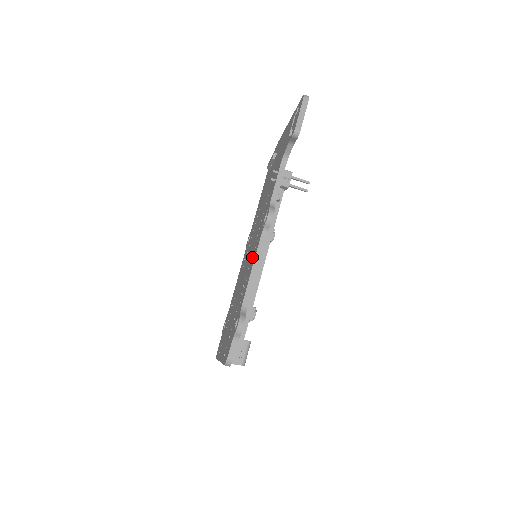
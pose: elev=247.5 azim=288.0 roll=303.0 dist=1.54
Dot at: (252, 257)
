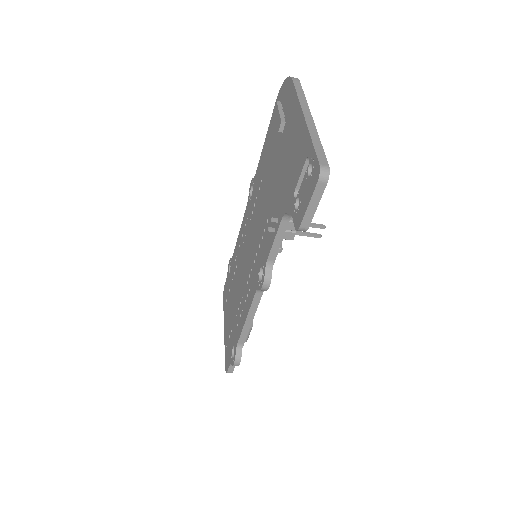
Dot at: (248, 290)
